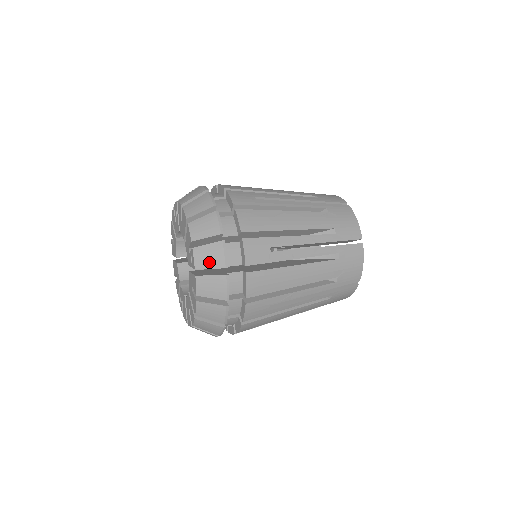
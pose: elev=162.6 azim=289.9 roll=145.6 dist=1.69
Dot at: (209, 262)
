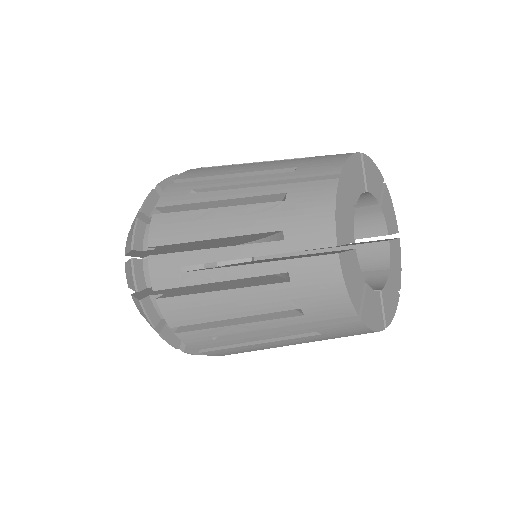
Dot at: (130, 282)
